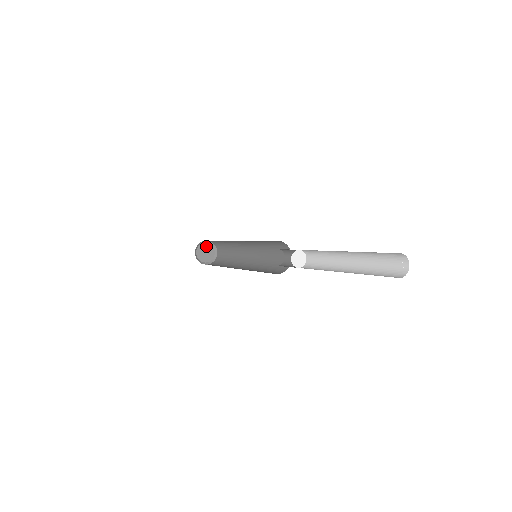
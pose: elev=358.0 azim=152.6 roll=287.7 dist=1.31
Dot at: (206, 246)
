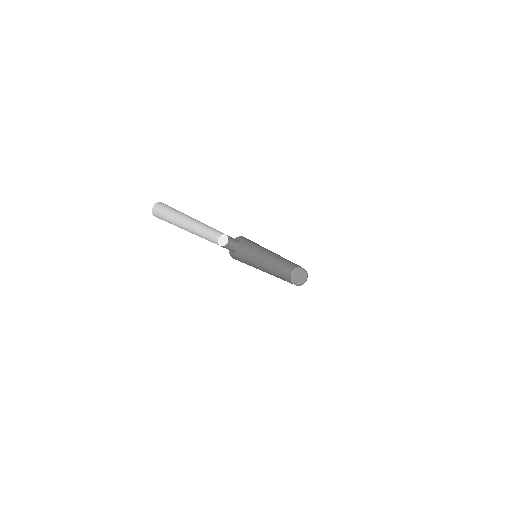
Dot at: (304, 274)
